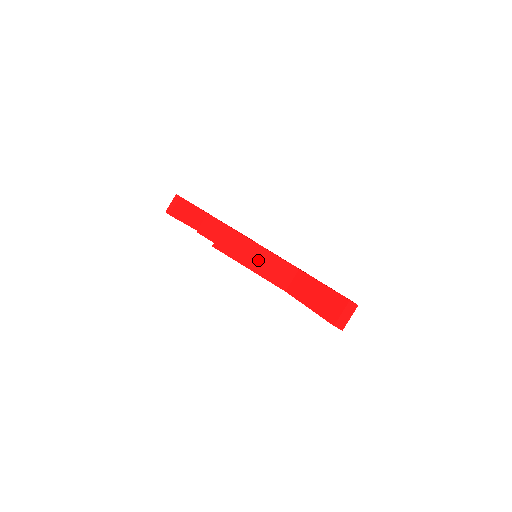
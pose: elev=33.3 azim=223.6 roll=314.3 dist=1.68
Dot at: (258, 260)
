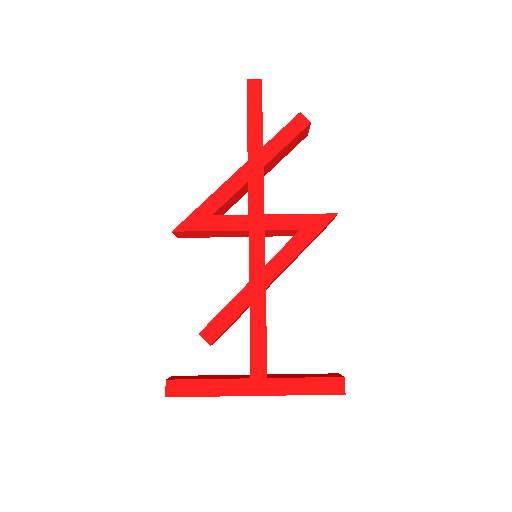
Dot at: occluded
